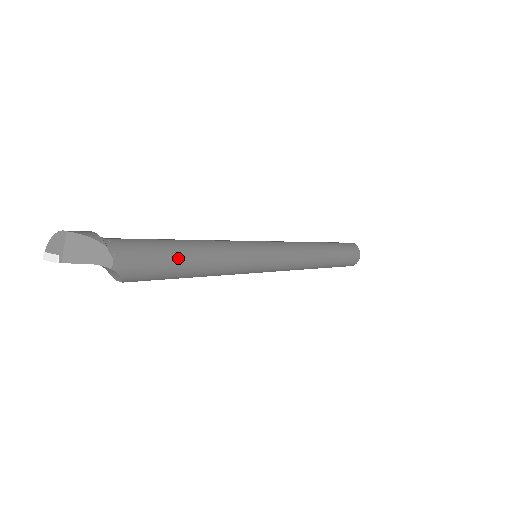
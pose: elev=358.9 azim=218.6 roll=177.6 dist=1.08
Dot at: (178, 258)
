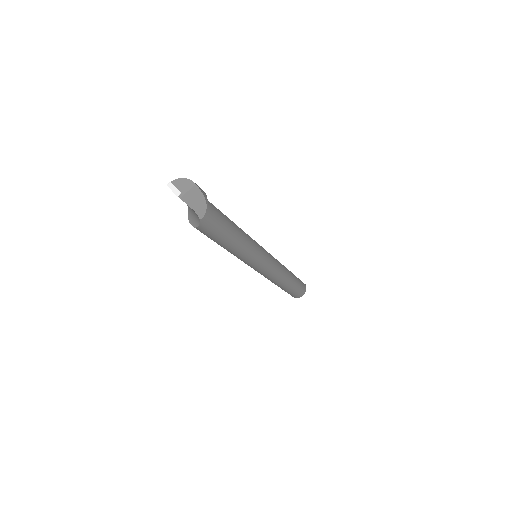
Dot at: (228, 234)
